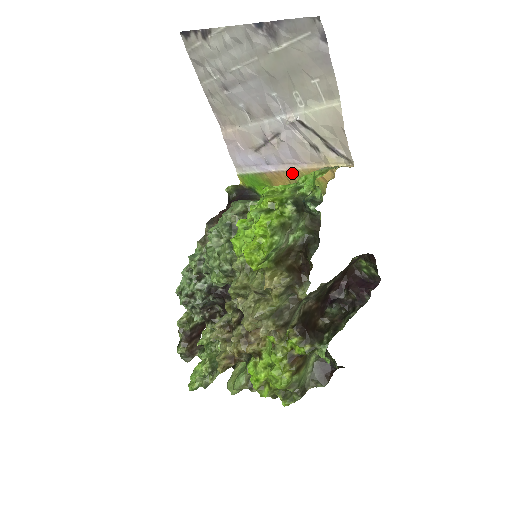
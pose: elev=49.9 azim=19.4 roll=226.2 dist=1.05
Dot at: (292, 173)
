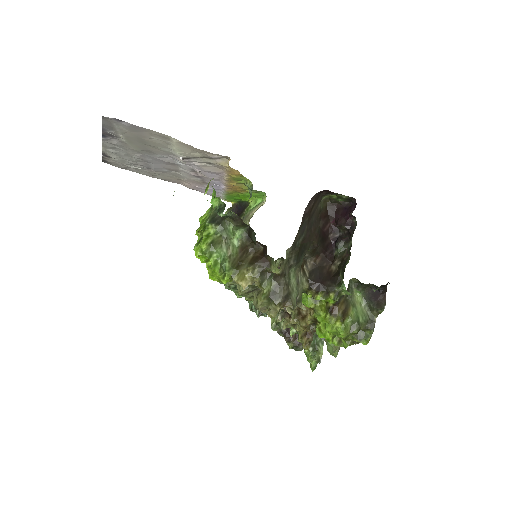
Dot at: (229, 182)
